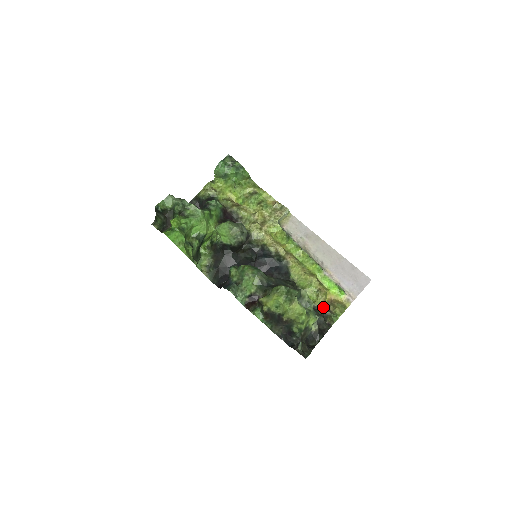
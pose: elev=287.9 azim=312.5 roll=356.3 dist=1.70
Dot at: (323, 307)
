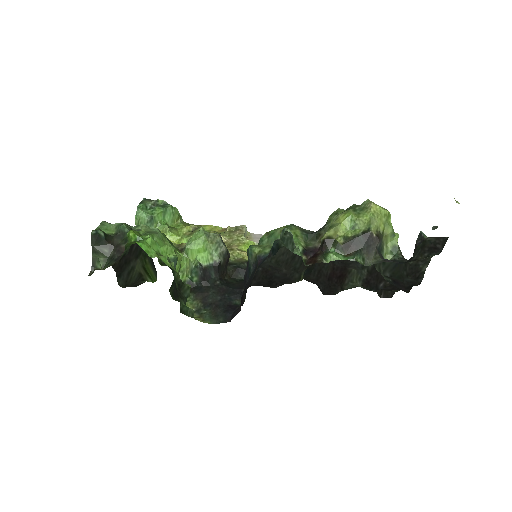
Dot at: occluded
